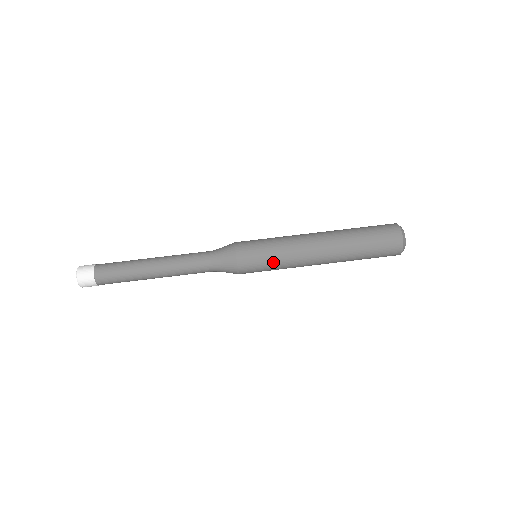
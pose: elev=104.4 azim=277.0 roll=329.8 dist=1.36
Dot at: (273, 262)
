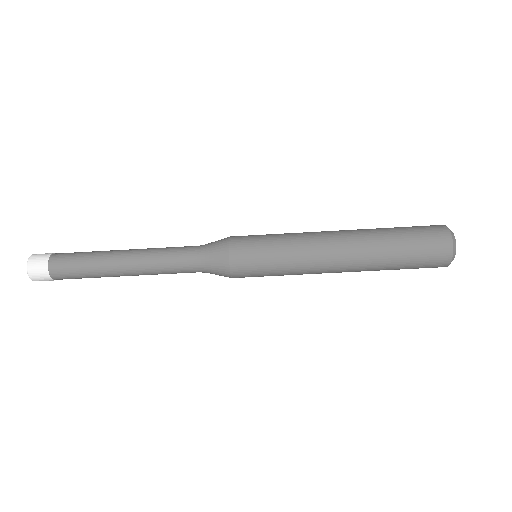
Dot at: occluded
